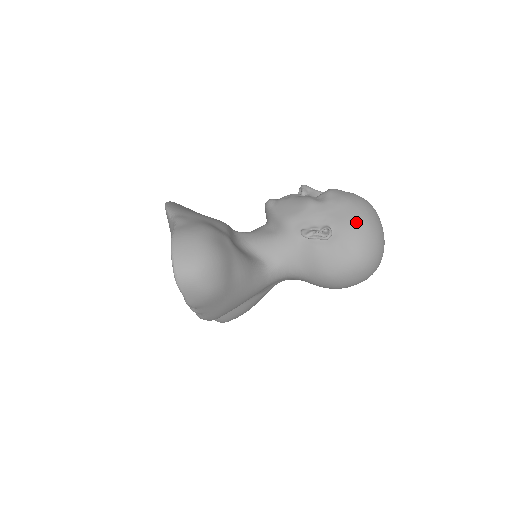
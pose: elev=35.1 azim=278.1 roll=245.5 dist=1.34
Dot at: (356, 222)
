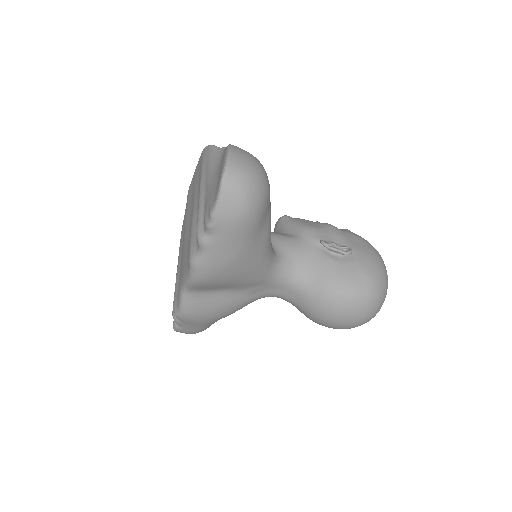
Dot at: (373, 256)
